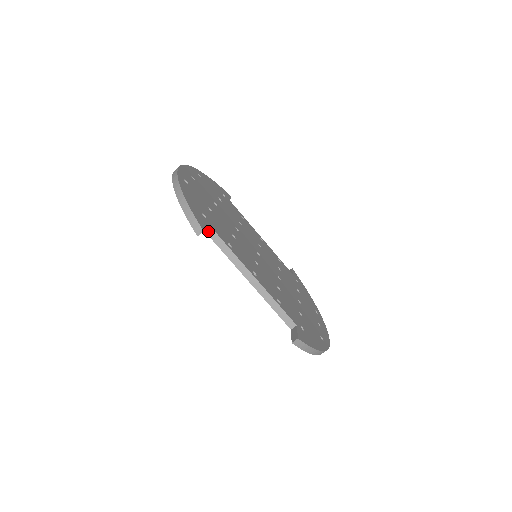
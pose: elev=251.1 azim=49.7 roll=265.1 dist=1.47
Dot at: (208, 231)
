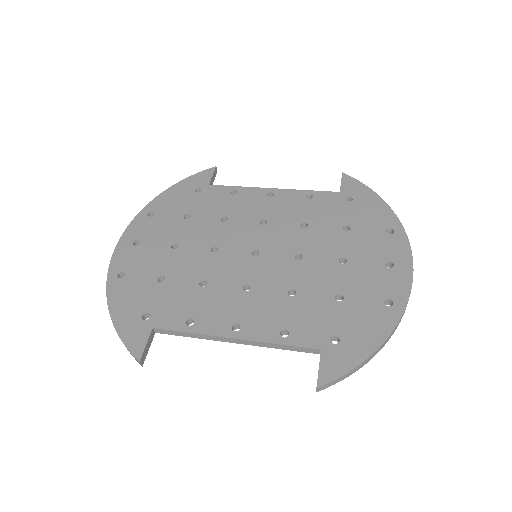
Dot at: (159, 332)
